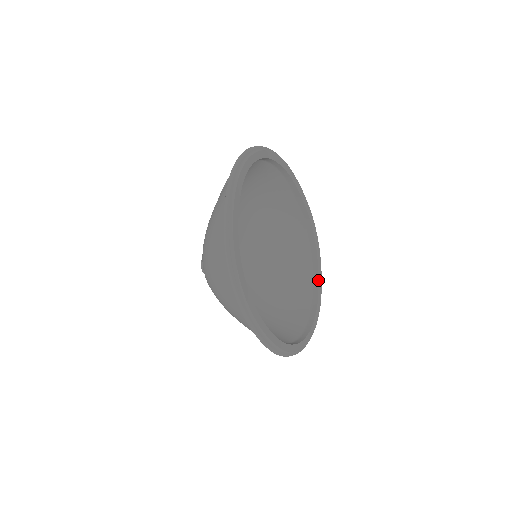
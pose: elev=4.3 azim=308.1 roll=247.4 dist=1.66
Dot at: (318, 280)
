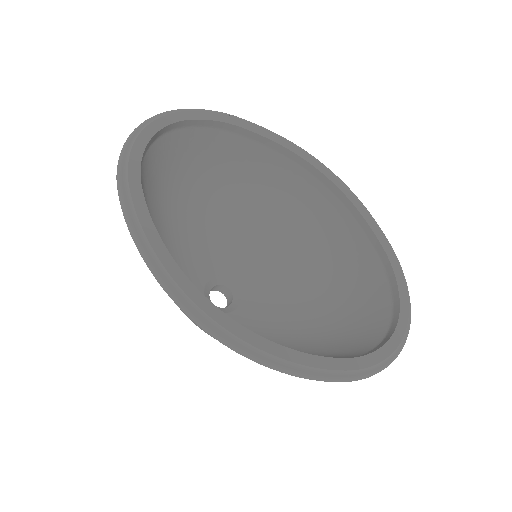
Dot at: (371, 230)
